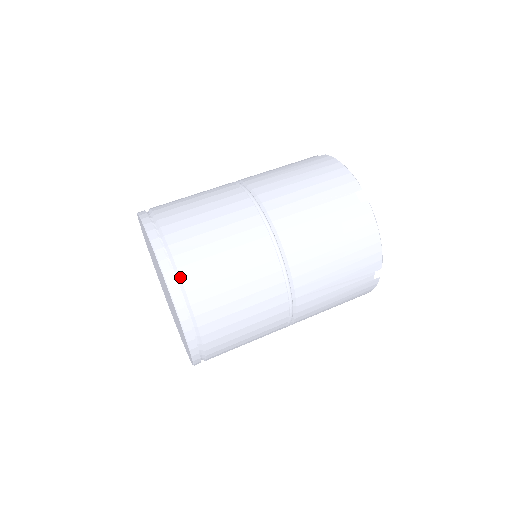
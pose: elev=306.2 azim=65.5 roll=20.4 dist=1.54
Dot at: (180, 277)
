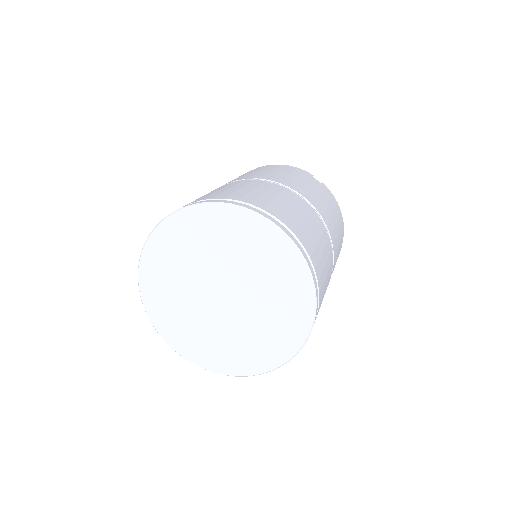
Dot at: (292, 232)
